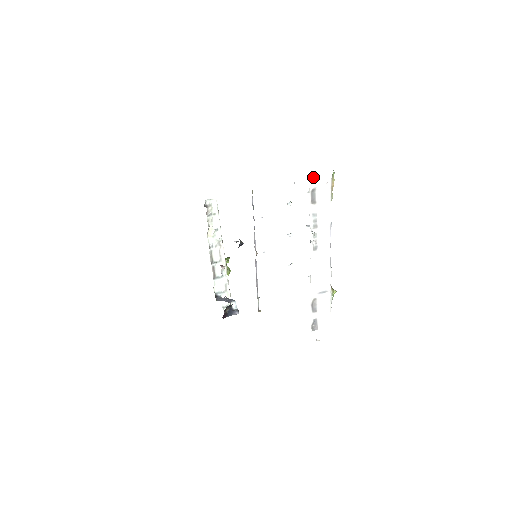
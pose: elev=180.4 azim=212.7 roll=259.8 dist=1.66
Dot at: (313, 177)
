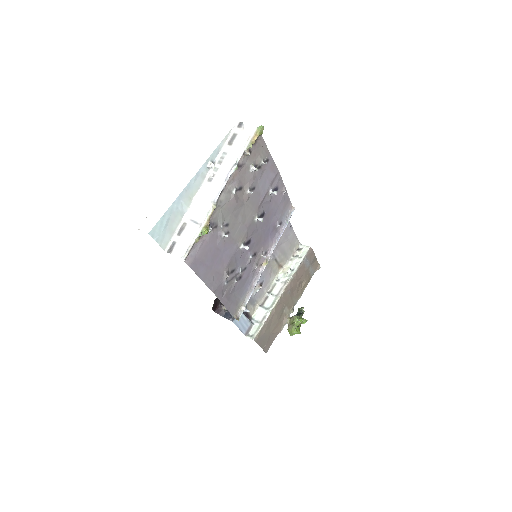
Dot at: (241, 125)
